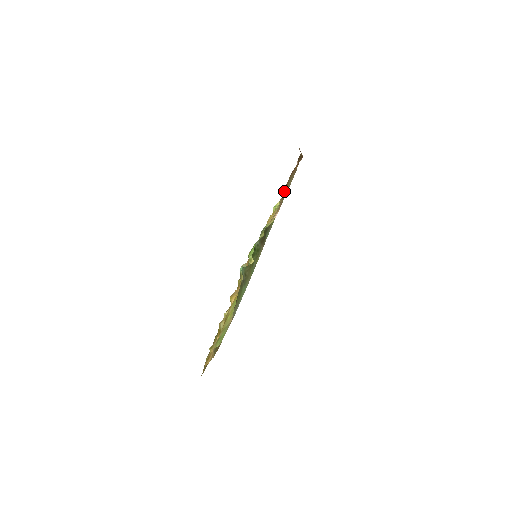
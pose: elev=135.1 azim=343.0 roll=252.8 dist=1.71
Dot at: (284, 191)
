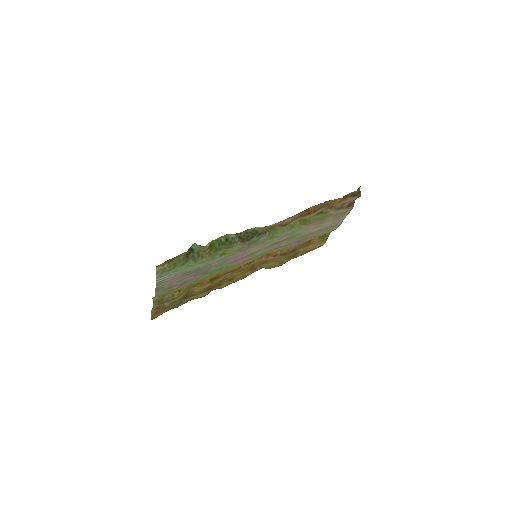
Dot at: occluded
